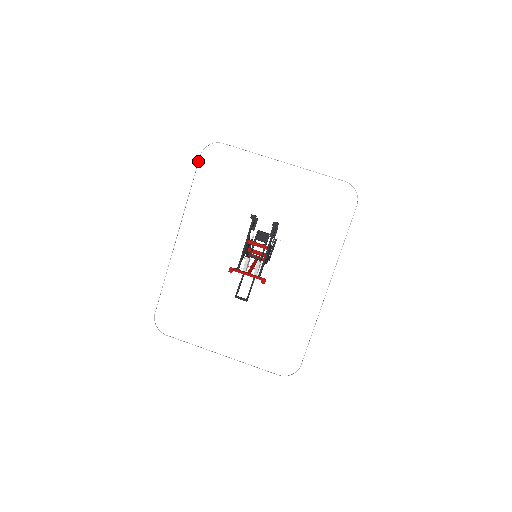
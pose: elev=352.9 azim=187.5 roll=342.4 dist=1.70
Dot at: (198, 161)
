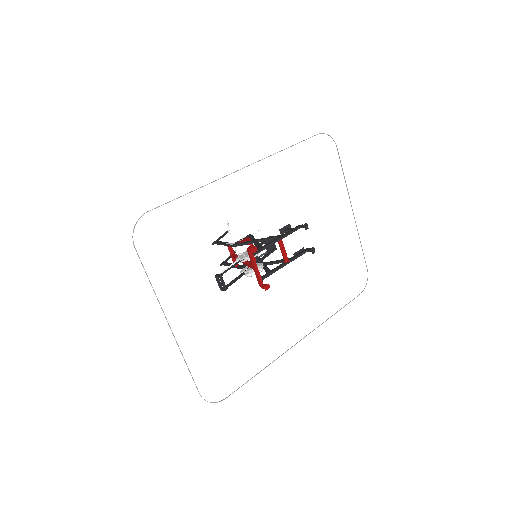
Dot at: (314, 135)
